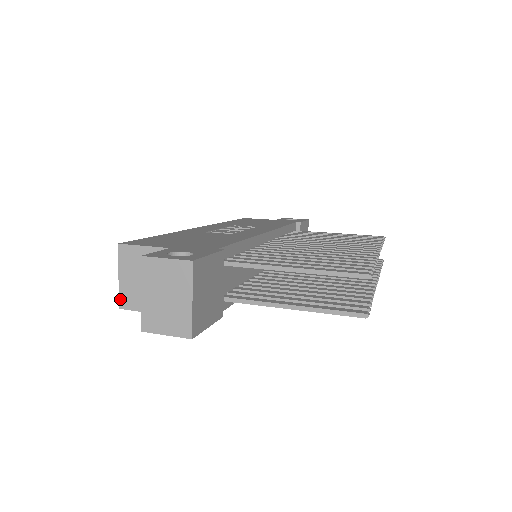
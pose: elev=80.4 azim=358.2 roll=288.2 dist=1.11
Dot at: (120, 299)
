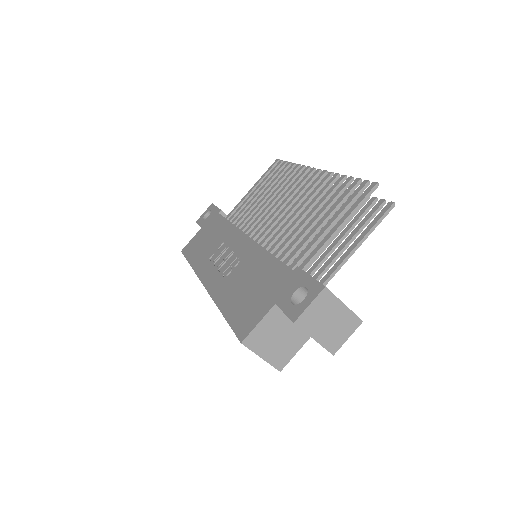
Dot at: (275, 367)
